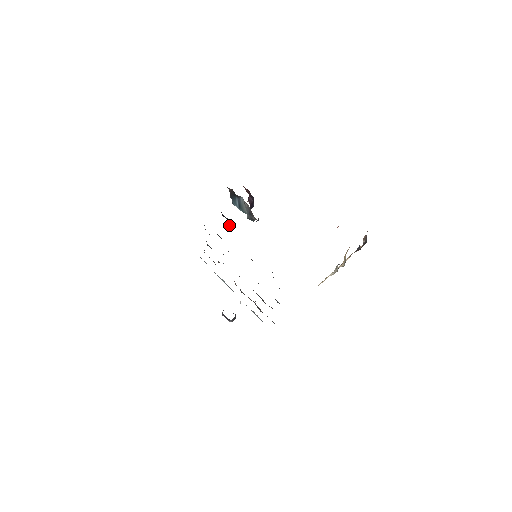
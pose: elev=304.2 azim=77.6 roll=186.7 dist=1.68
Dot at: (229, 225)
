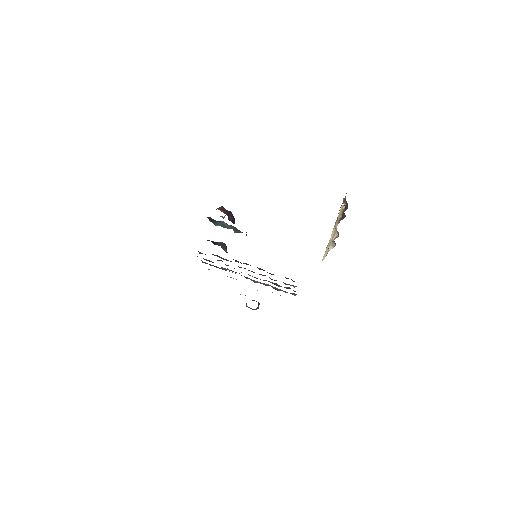
Dot at: (224, 250)
